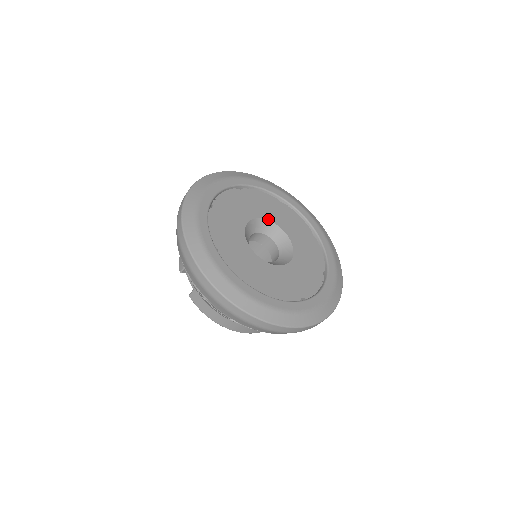
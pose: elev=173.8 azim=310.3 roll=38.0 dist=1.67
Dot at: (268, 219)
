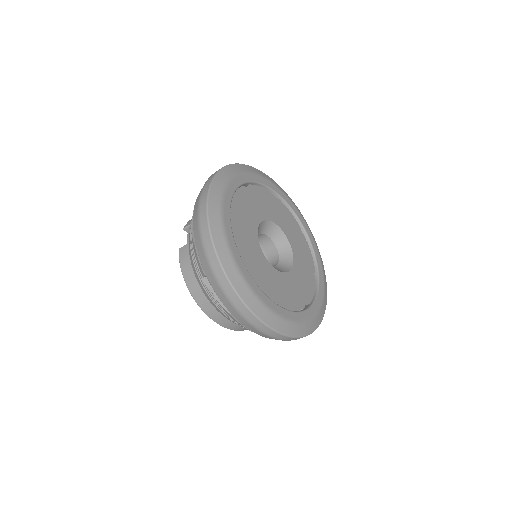
Dot at: (285, 233)
